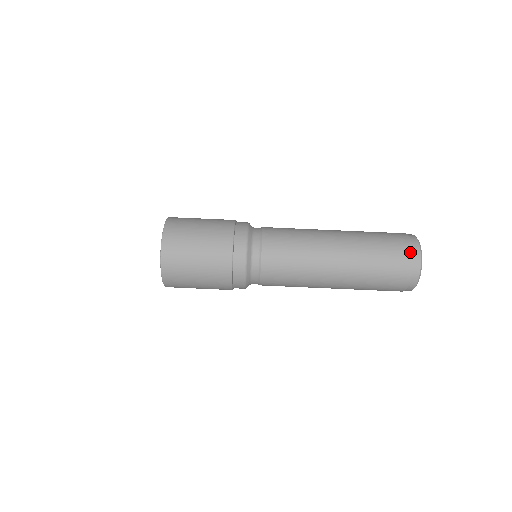
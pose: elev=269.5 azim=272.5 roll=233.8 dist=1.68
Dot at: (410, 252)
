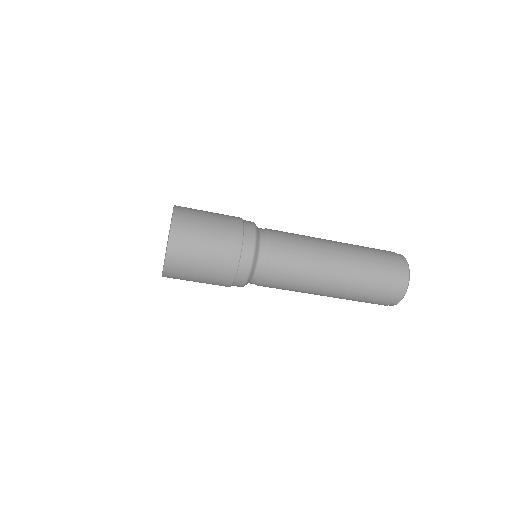
Dot at: (387, 304)
